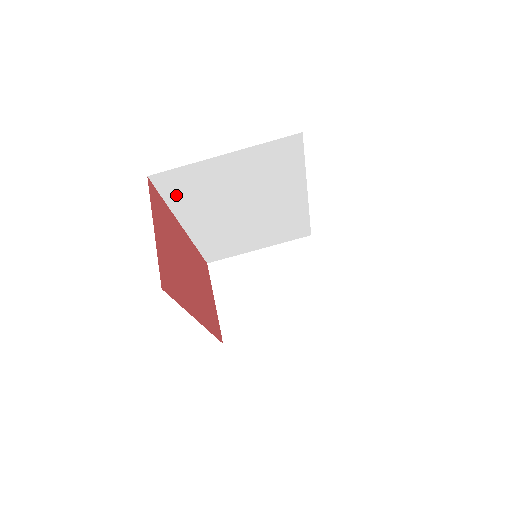
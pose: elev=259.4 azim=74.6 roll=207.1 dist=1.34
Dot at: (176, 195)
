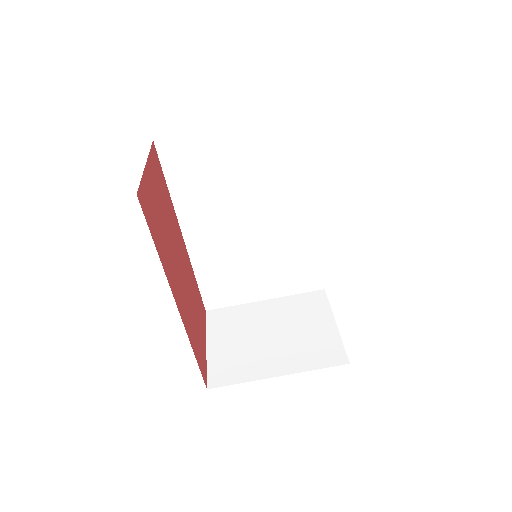
Dot at: (180, 178)
